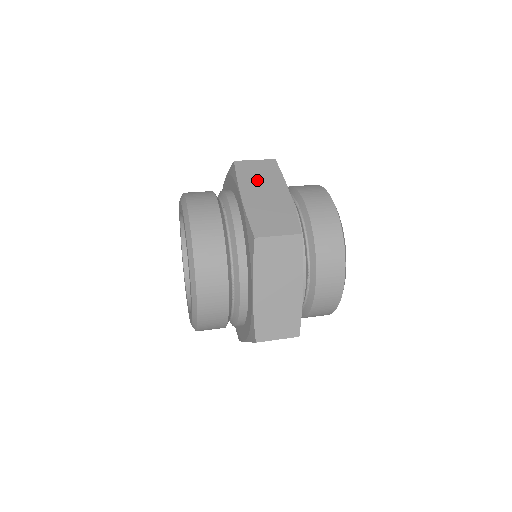
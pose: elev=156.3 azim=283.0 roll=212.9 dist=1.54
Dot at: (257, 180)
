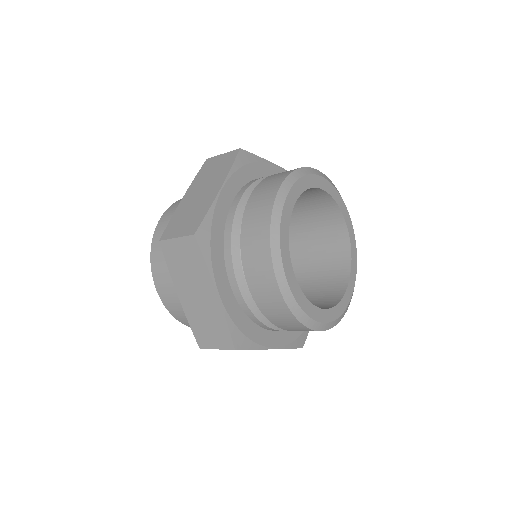
Dot at: (207, 177)
